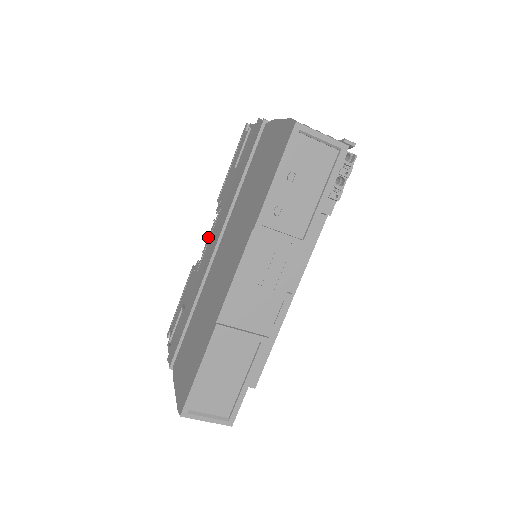
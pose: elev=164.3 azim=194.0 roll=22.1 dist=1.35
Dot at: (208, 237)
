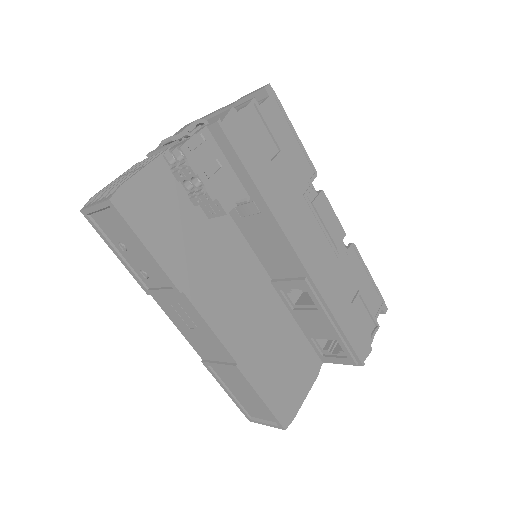
Dot at: occluded
